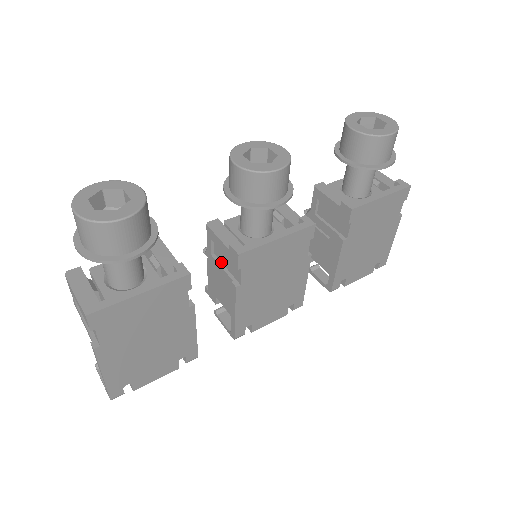
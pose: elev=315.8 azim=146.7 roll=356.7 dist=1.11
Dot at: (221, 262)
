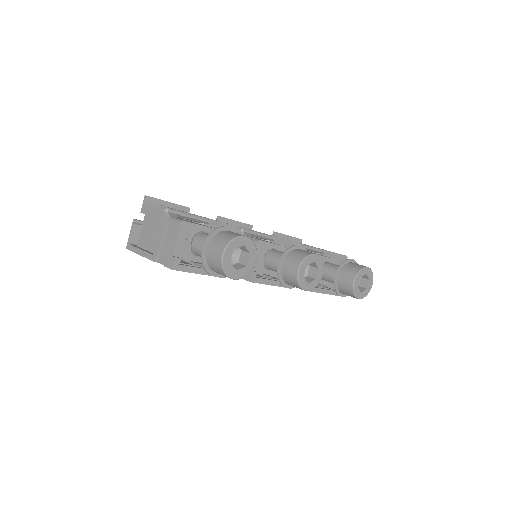
Dot at: occluded
